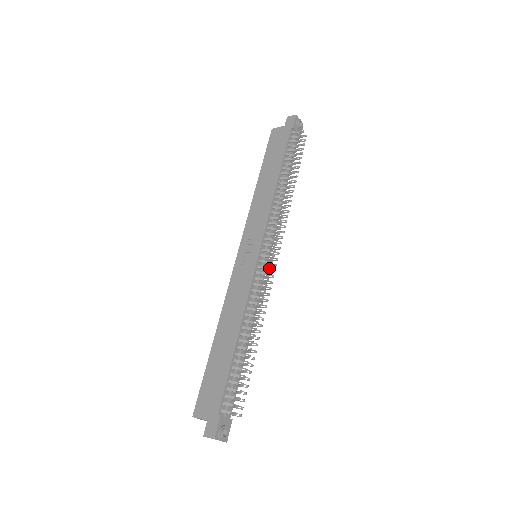
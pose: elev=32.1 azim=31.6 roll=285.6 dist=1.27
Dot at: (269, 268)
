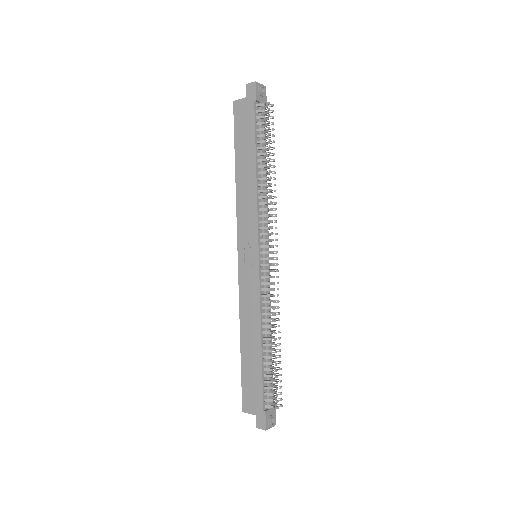
Dot at: occluded
